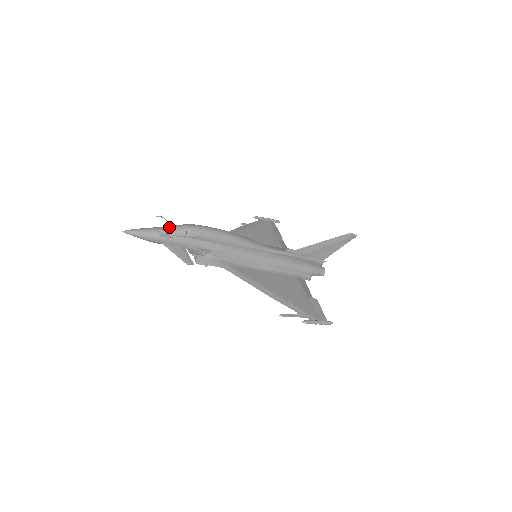
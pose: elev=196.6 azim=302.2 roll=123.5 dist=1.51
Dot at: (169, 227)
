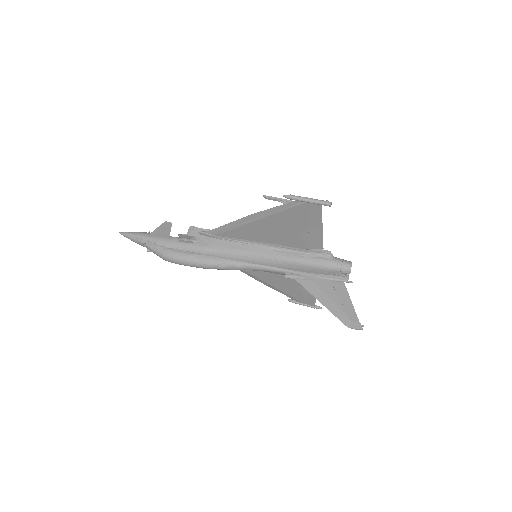
Dot at: (150, 250)
